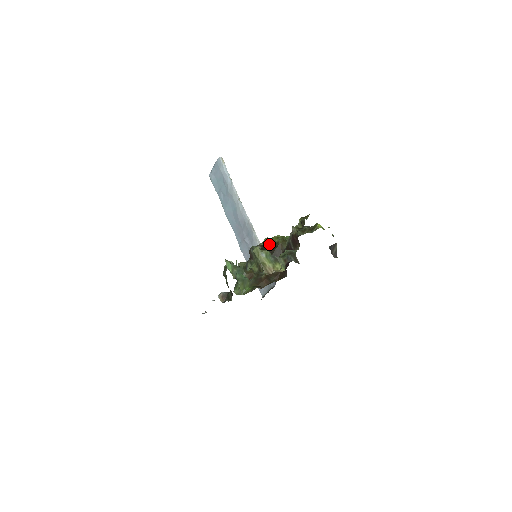
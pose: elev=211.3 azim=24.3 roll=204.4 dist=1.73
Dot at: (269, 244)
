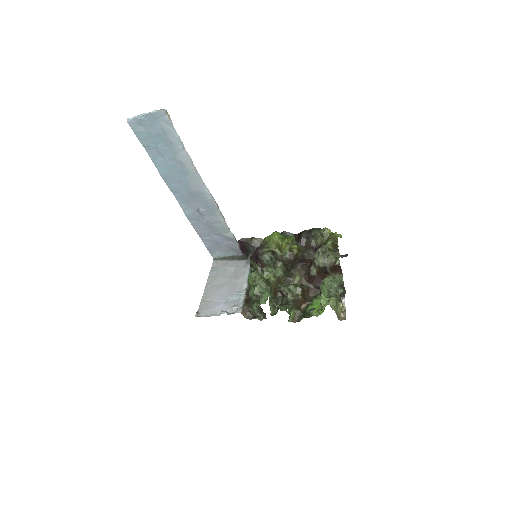
Dot at: (280, 250)
